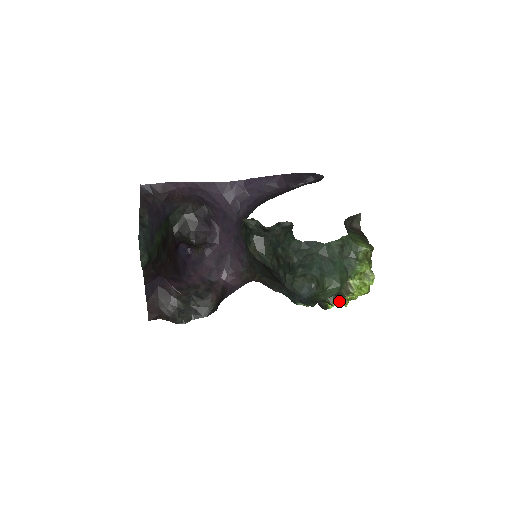
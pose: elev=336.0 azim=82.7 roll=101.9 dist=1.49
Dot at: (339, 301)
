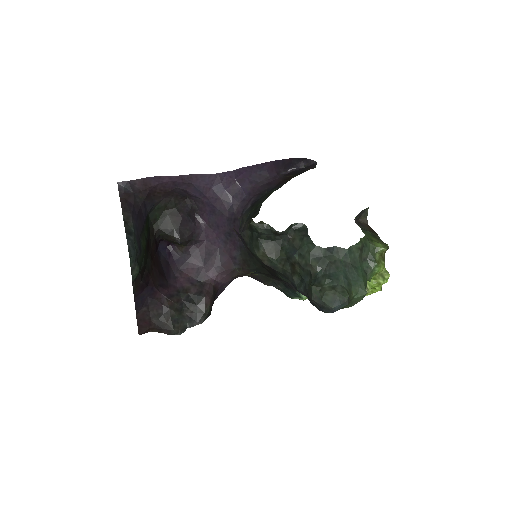
Dot at: occluded
